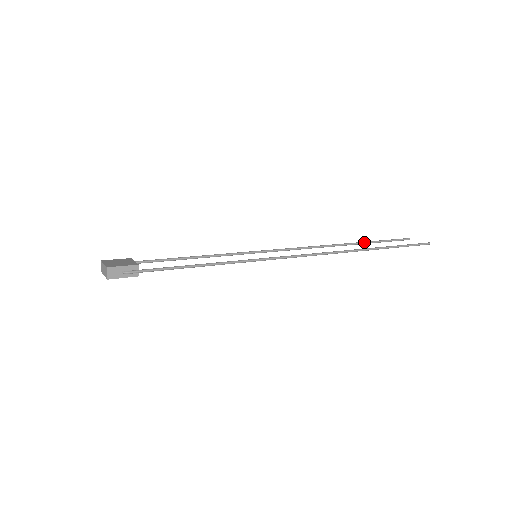
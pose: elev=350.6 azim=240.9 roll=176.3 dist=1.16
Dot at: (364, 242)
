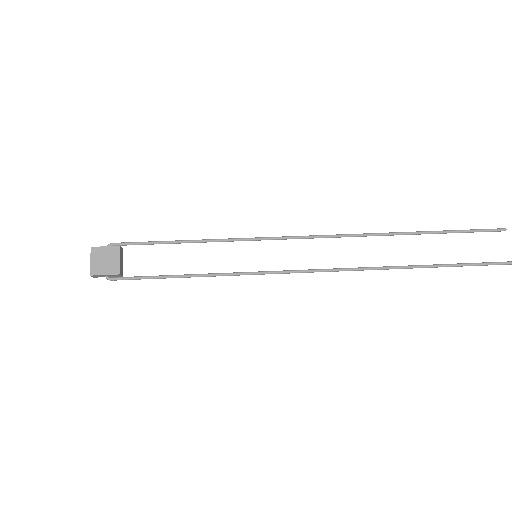
Dot at: (424, 233)
